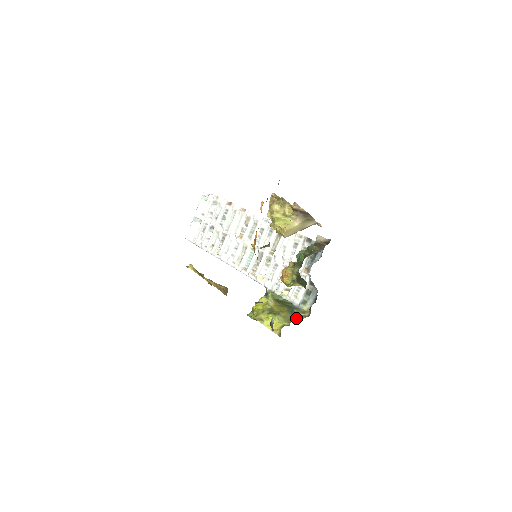
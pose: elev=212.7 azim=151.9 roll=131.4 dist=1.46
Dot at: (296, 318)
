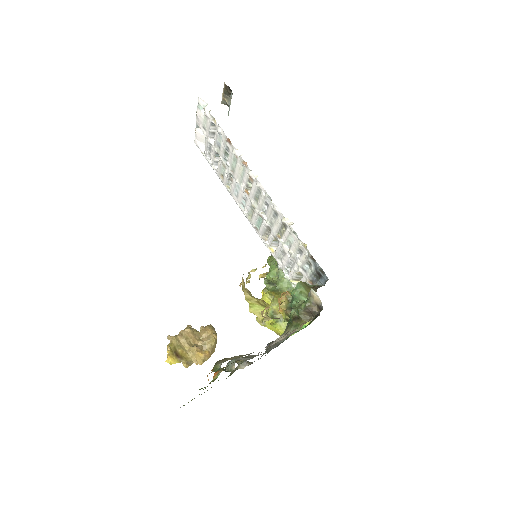
Dot at: occluded
